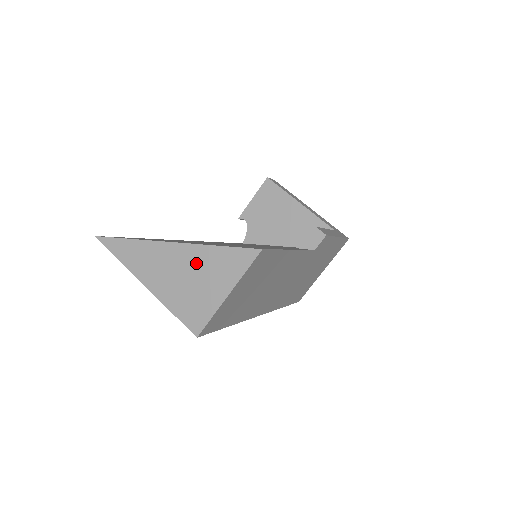
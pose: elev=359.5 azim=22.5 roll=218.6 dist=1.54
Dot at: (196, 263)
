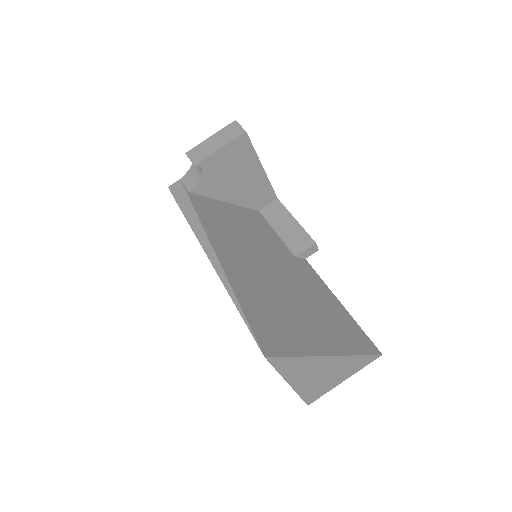
Dot at: (339, 367)
